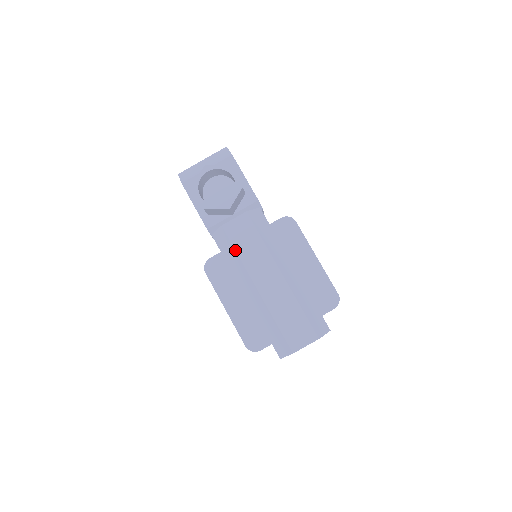
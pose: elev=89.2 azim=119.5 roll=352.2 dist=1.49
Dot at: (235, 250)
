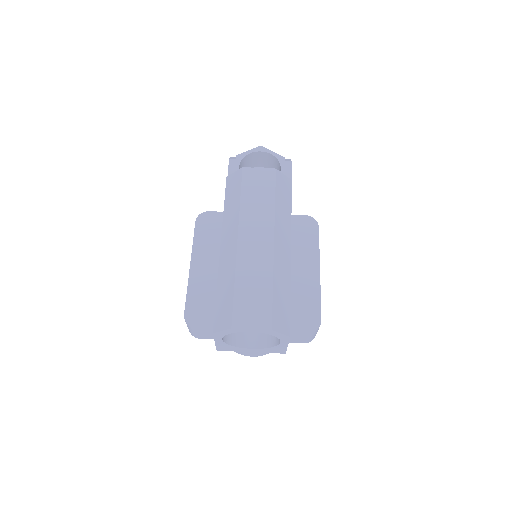
Dot at: (240, 194)
